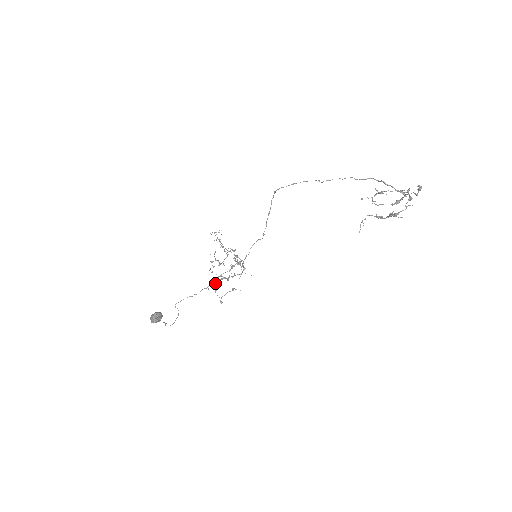
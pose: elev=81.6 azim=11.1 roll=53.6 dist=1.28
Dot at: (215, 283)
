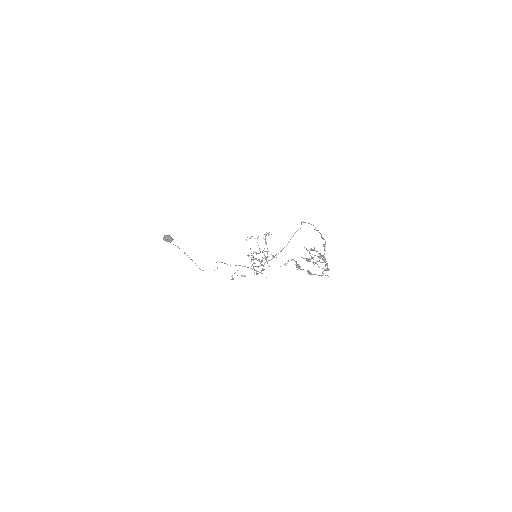
Dot at: occluded
